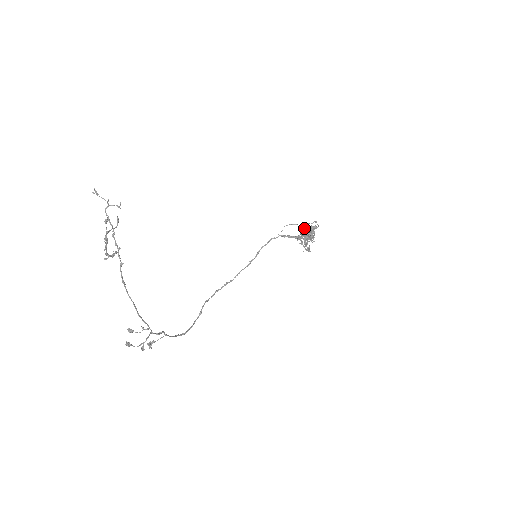
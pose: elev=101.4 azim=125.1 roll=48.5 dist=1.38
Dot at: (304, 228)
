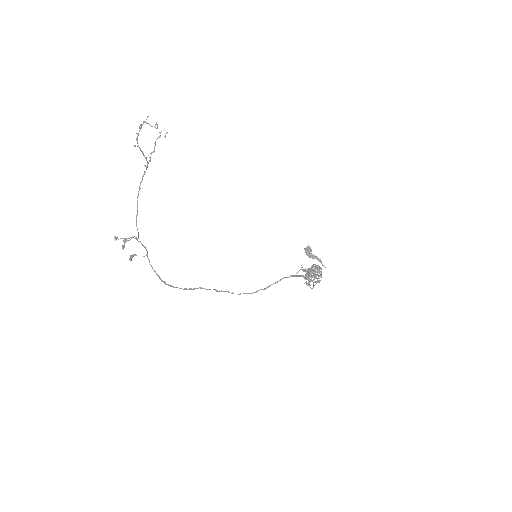
Dot at: (306, 248)
